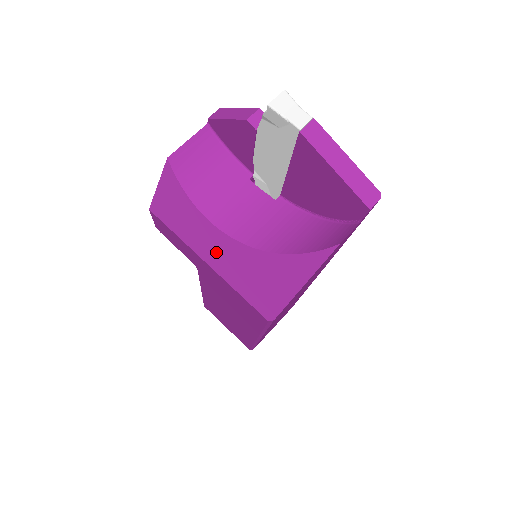
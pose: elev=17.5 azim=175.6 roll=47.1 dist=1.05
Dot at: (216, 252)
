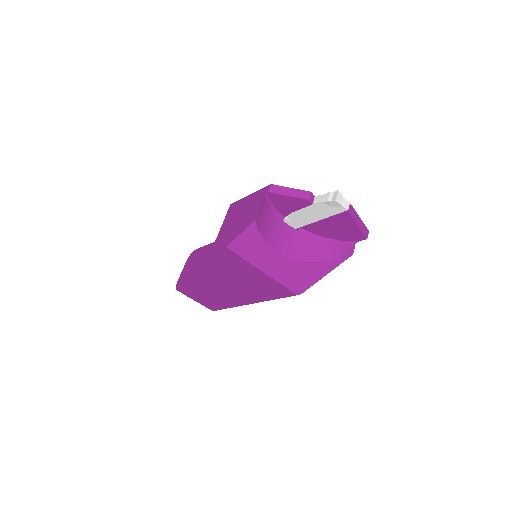
Dot at: (273, 266)
